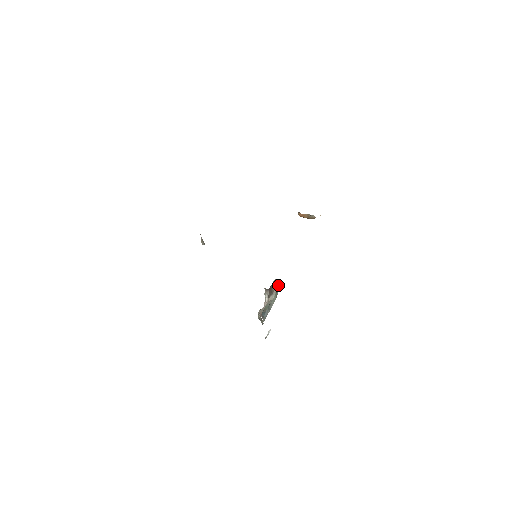
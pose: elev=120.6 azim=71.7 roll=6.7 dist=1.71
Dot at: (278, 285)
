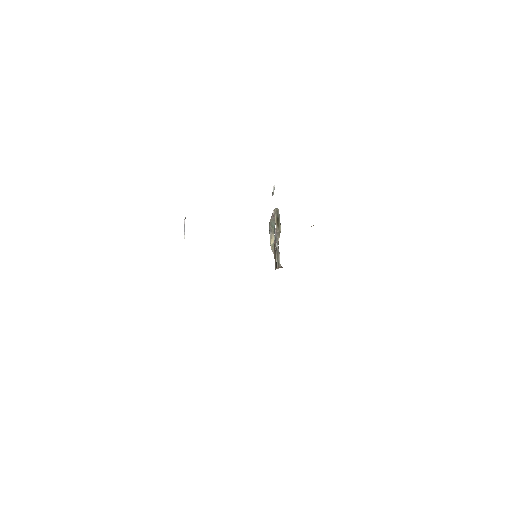
Dot at: (280, 229)
